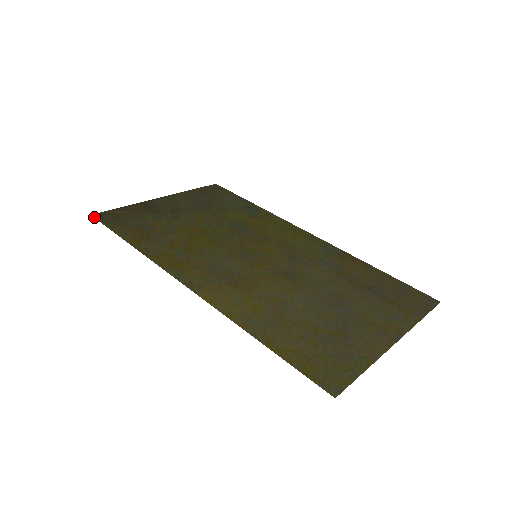
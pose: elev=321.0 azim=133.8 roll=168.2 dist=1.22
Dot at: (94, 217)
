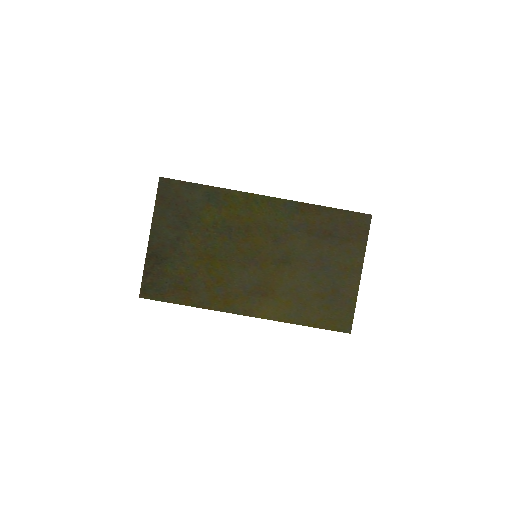
Dot at: occluded
